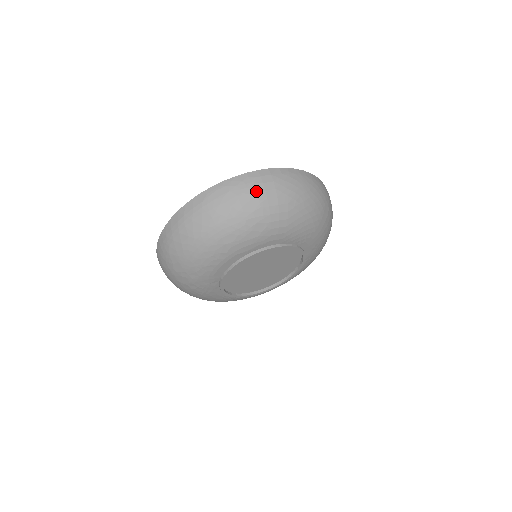
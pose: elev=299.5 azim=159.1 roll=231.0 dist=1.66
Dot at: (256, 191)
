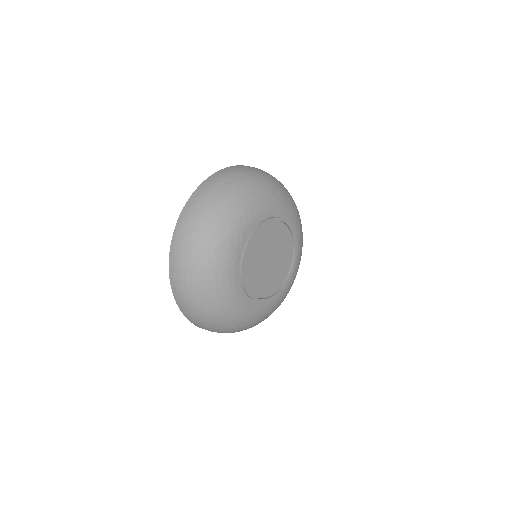
Dot at: (266, 173)
